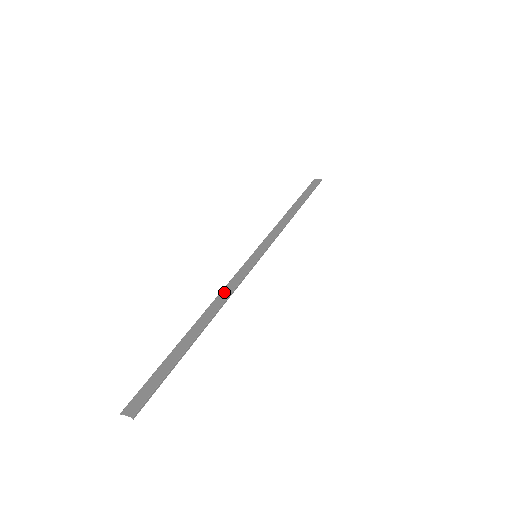
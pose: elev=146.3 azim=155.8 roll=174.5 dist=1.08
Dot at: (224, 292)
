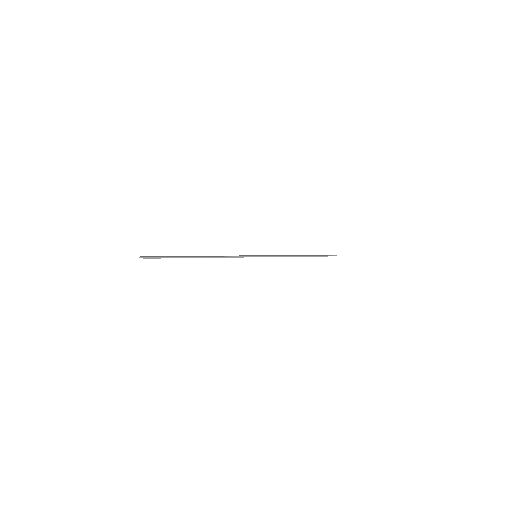
Dot at: (224, 256)
